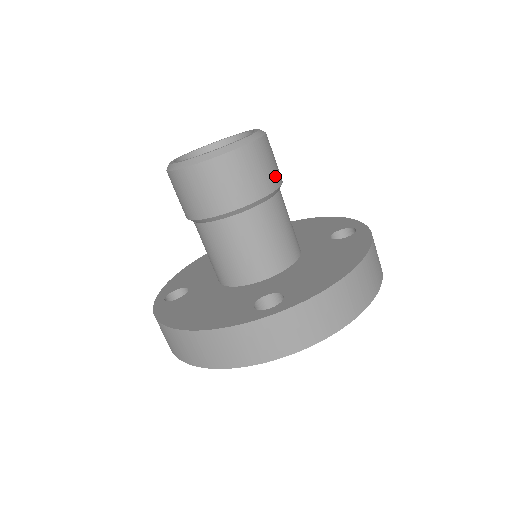
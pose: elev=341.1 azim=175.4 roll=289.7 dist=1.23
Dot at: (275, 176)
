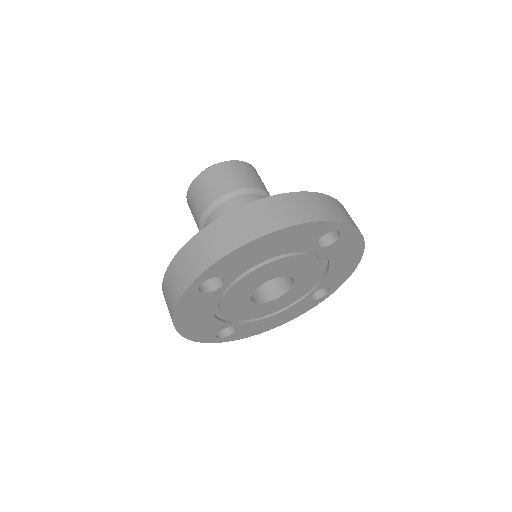
Dot at: (240, 182)
